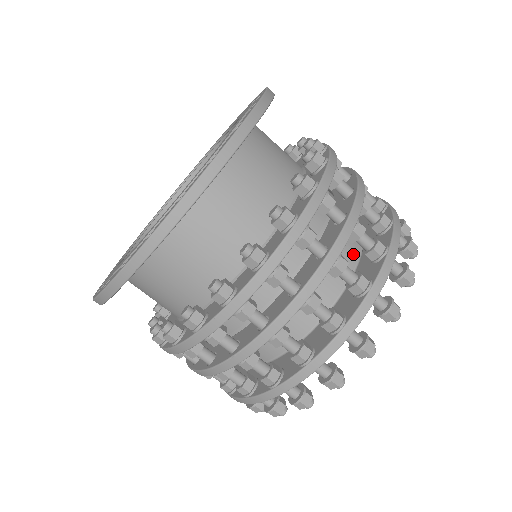
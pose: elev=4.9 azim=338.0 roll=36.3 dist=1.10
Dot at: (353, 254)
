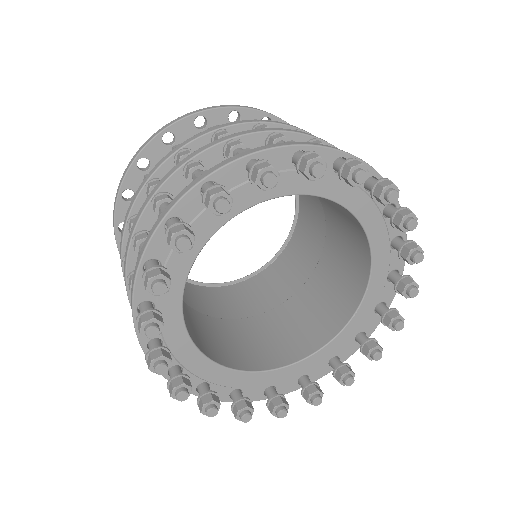
Dot at: occluded
